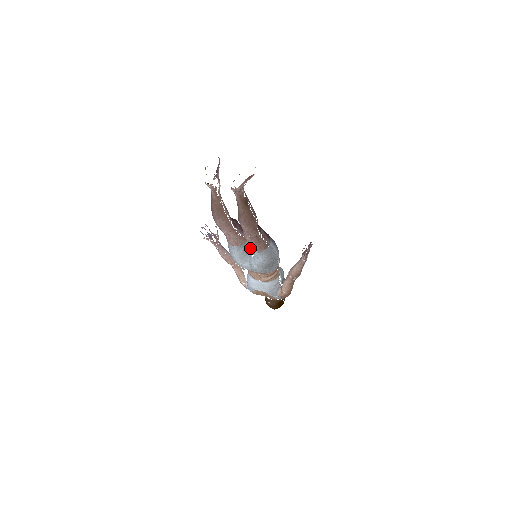
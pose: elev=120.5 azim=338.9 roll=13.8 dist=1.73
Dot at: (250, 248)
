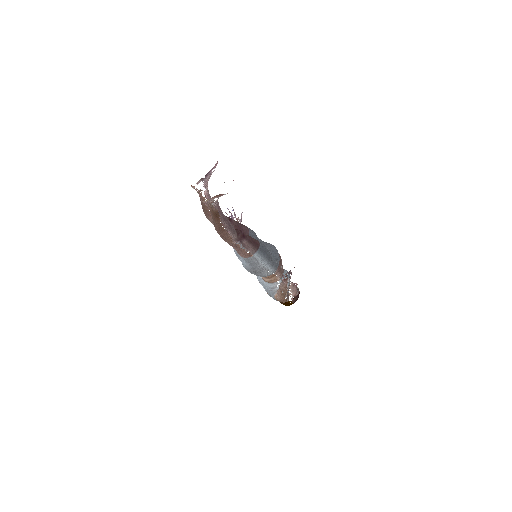
Dot at: occluded
